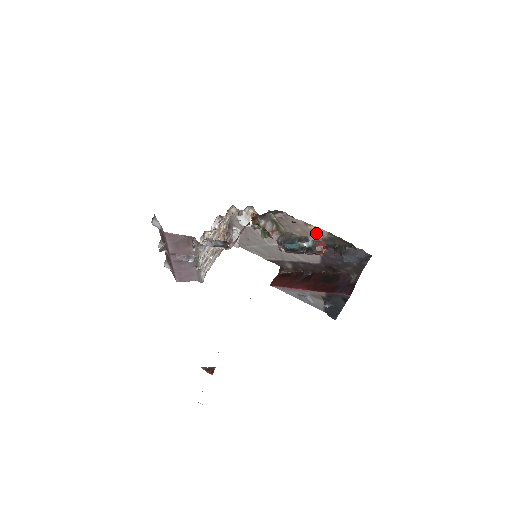
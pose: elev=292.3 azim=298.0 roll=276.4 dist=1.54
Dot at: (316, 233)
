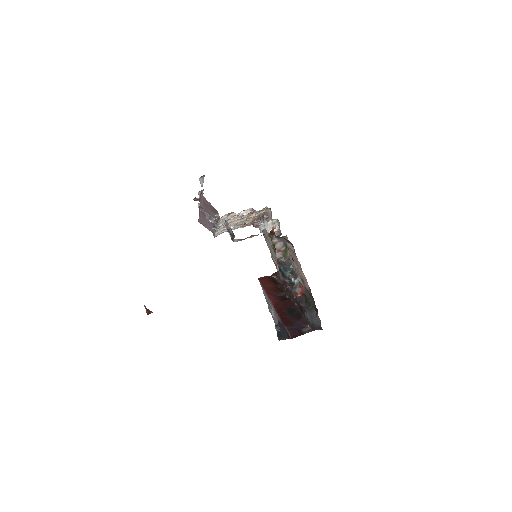
Dot at: (304, 280)
